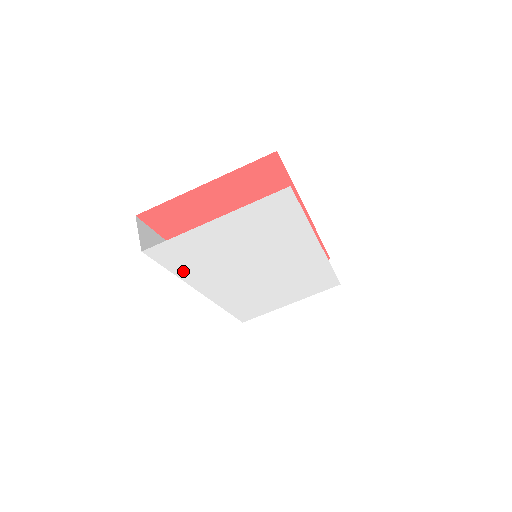
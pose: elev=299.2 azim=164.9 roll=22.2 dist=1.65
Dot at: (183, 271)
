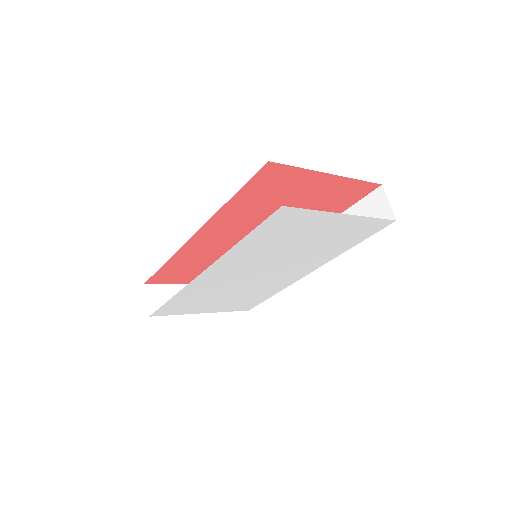
Dot at: (247, 242)
